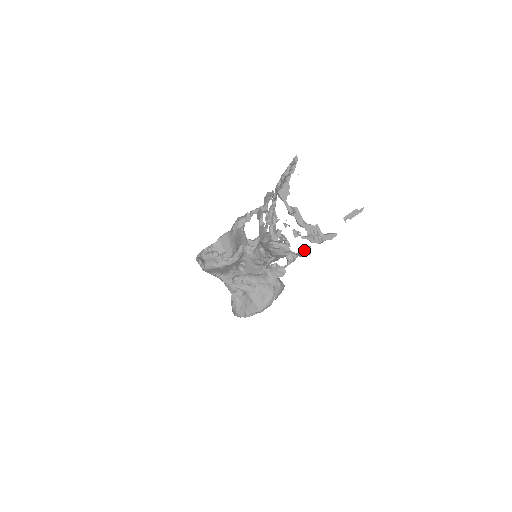
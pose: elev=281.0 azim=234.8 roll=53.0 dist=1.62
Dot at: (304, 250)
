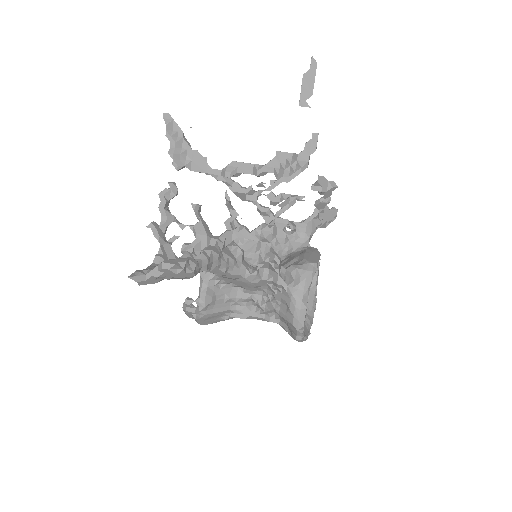
Dot at: (280, 205)
